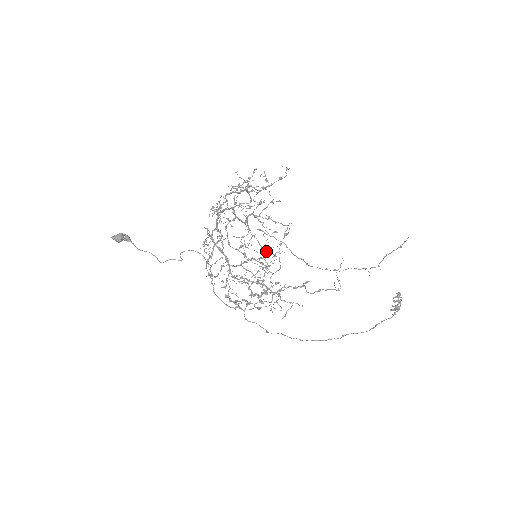
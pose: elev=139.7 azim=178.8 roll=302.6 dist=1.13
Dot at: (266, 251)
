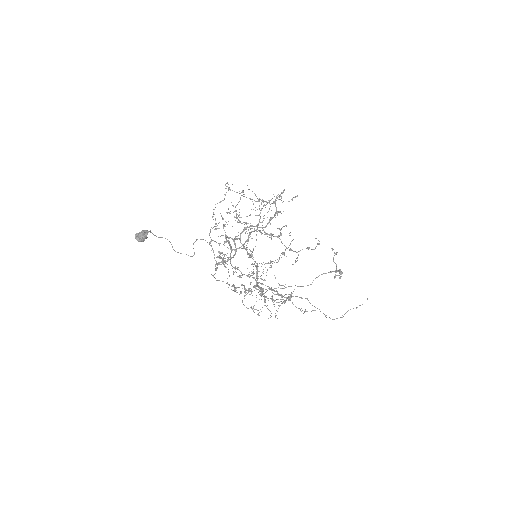
Dot at: occluded
